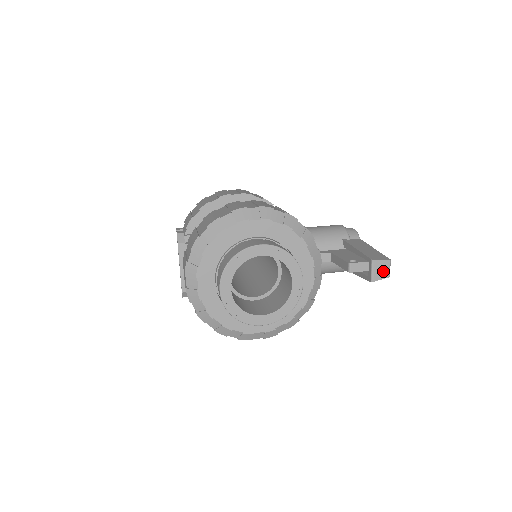
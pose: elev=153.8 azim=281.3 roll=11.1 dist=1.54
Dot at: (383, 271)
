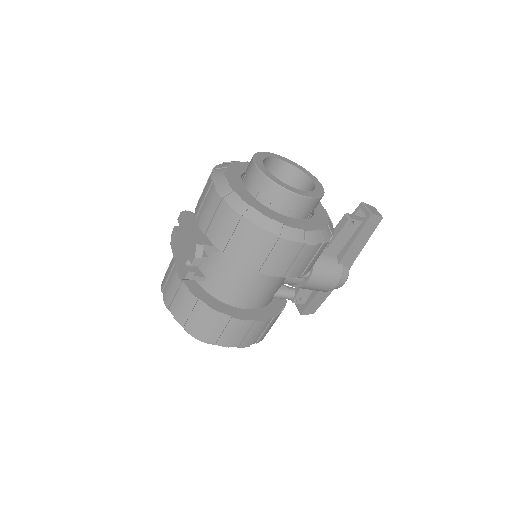
Dot at: (375, 211)
